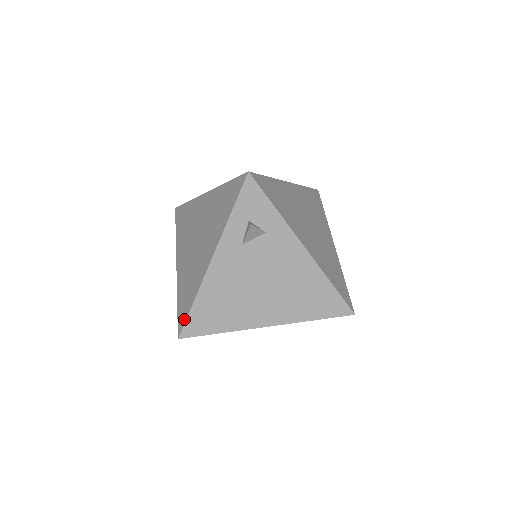
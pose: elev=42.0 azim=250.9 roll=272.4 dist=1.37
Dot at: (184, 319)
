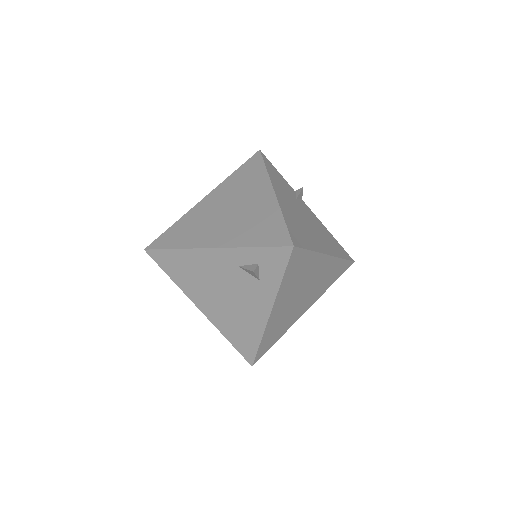
Dot at: (160, 246)
